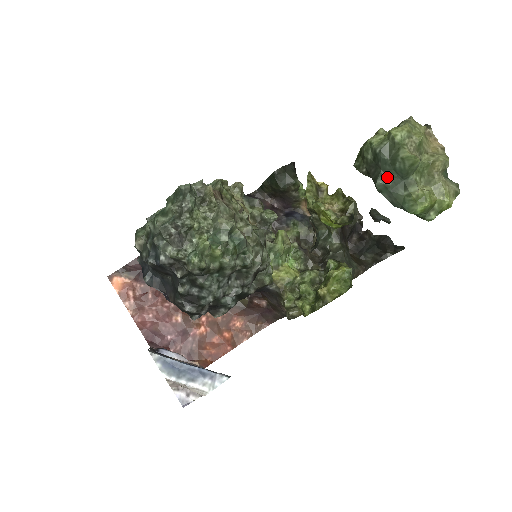
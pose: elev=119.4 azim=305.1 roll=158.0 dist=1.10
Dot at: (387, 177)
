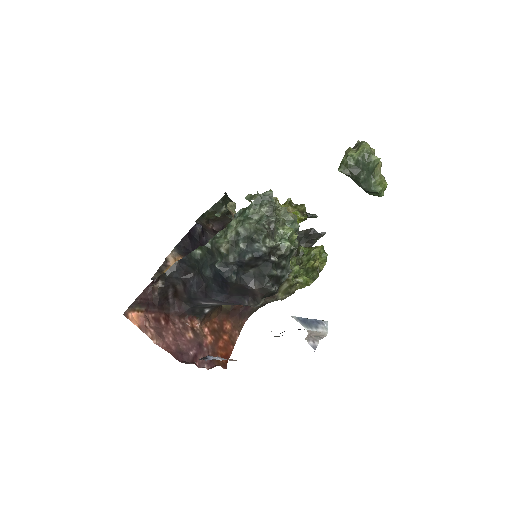
Dot at: (365, 173)
